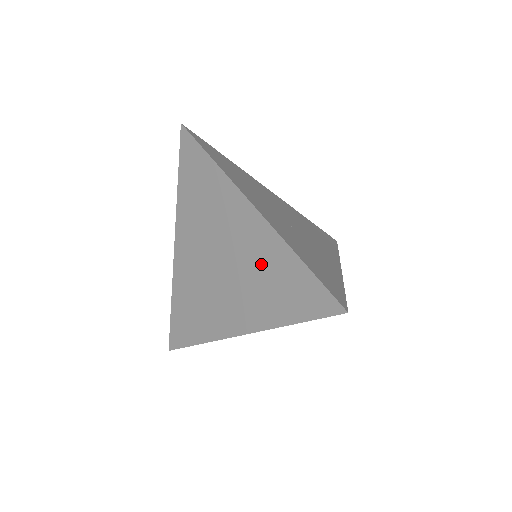
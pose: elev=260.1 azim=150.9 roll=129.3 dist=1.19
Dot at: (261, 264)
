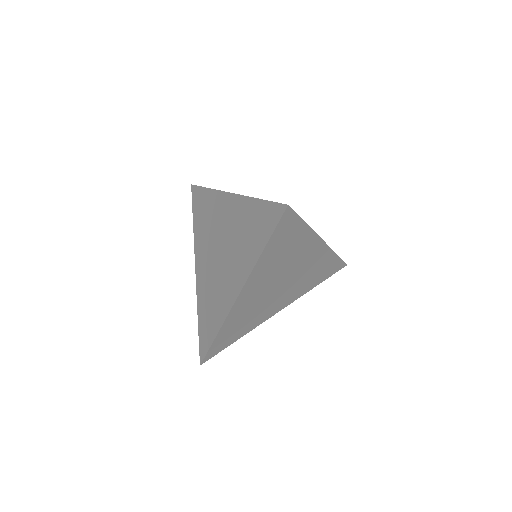
Dot at: (240, 226)
